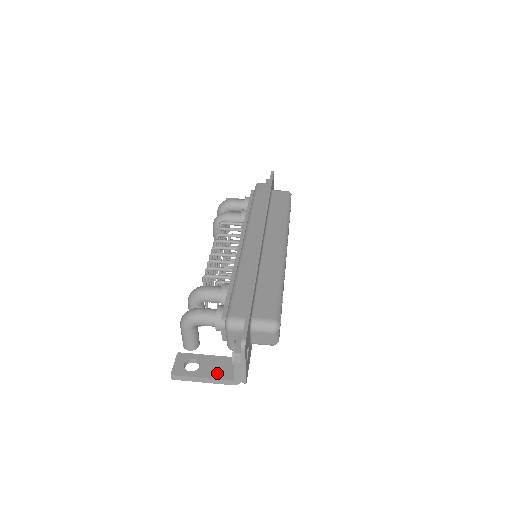
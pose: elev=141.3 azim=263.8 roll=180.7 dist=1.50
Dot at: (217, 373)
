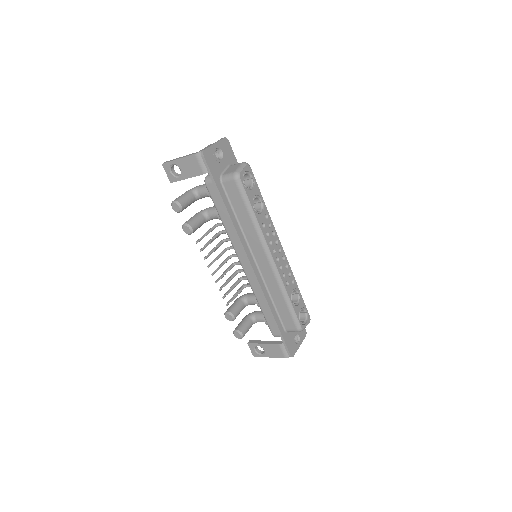
Dot at: occluded
